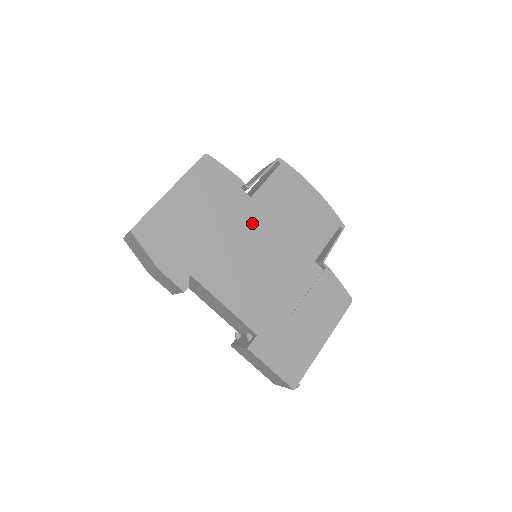
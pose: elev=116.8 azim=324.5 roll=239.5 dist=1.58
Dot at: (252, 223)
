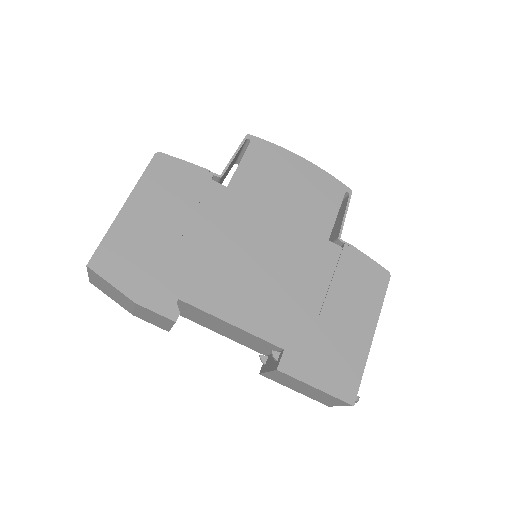
Dot at: (237, 216)
